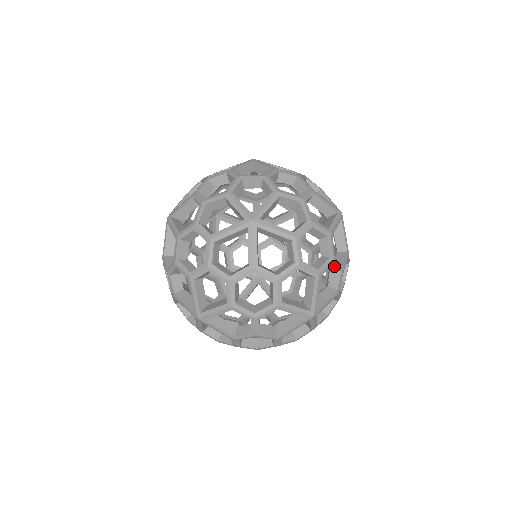
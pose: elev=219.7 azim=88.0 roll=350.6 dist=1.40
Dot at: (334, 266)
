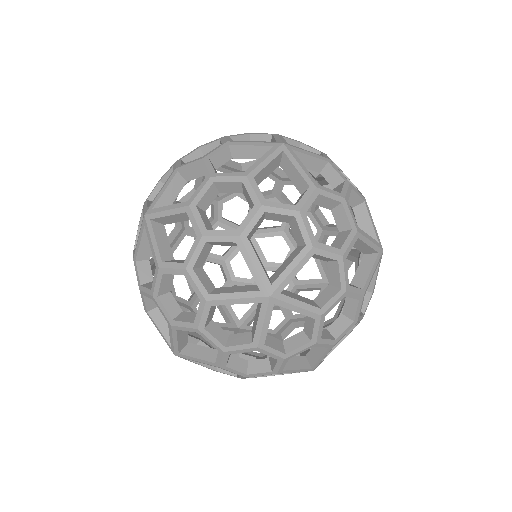
Dot at: (307, 148)
